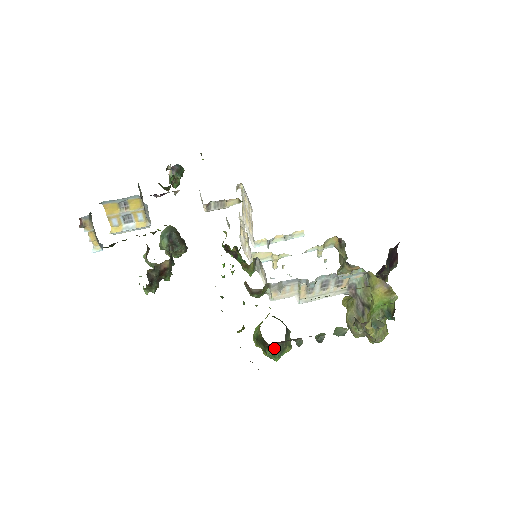
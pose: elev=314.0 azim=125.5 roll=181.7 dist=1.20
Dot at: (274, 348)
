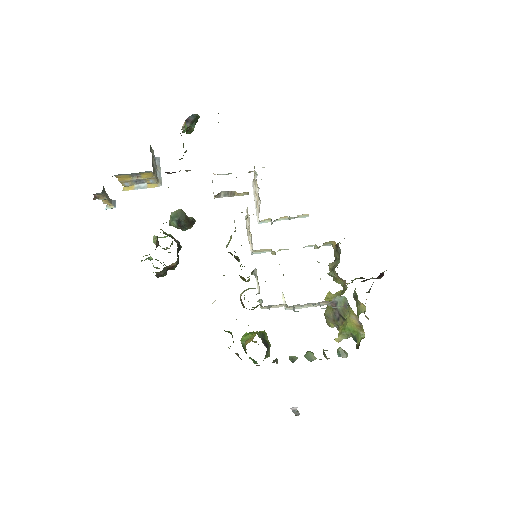
Dot at: occluded
